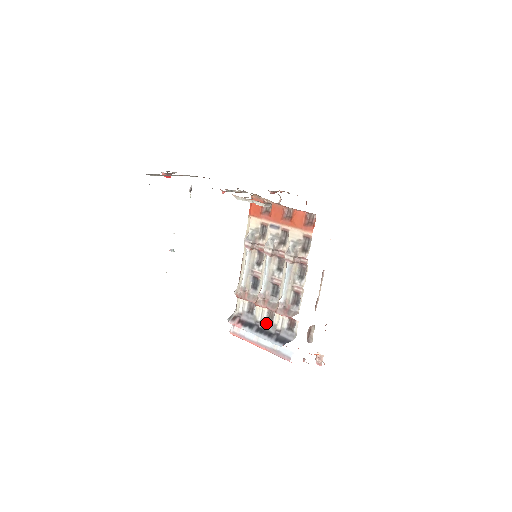
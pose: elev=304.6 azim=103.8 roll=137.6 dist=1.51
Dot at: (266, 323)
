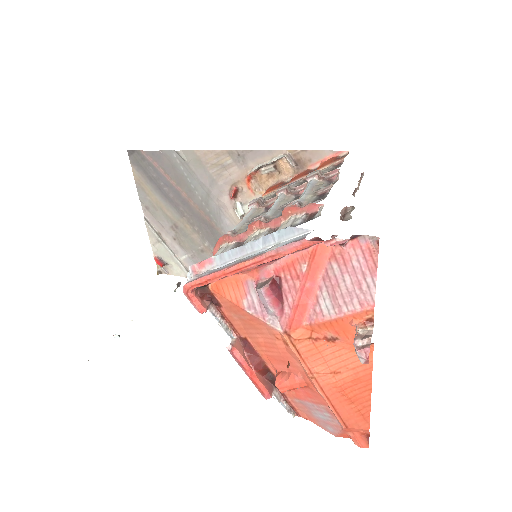
Dot at: occluded
